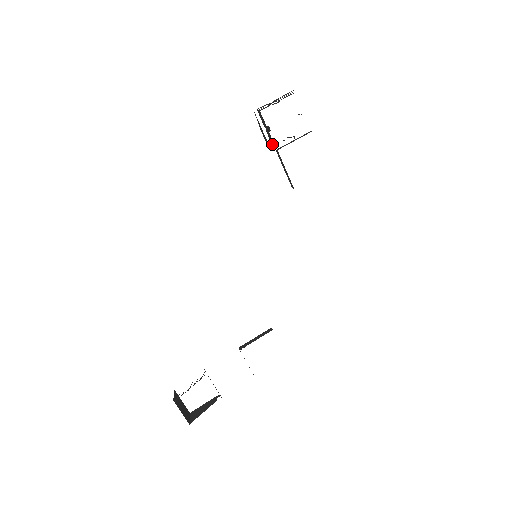
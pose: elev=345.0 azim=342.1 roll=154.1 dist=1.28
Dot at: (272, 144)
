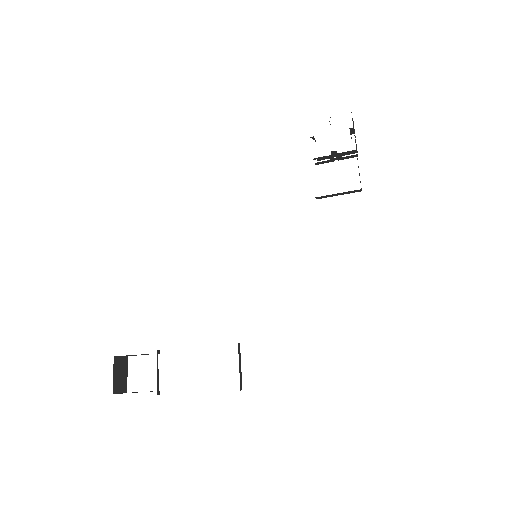
Dot at: occluded
